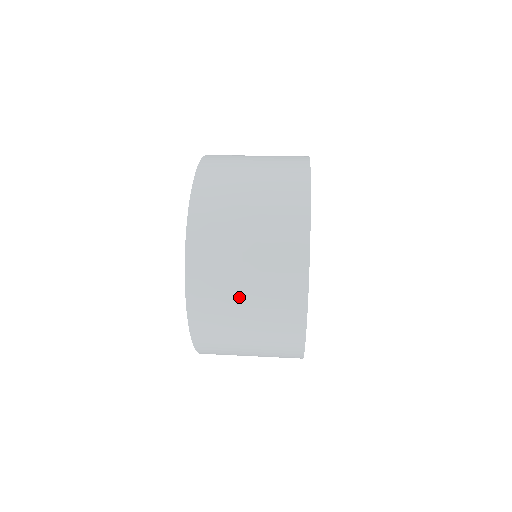
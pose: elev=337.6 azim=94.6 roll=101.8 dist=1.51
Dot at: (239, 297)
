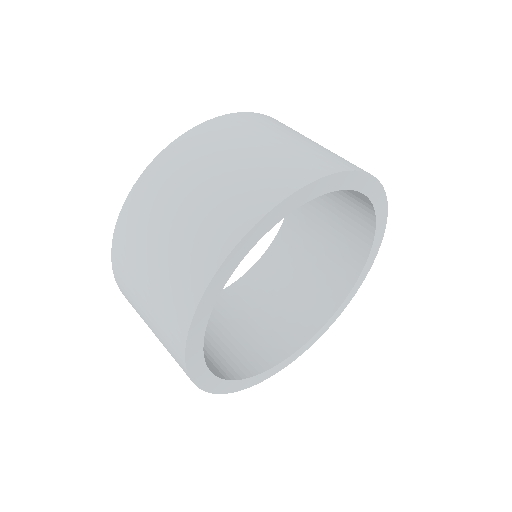
Dot at: occluded
